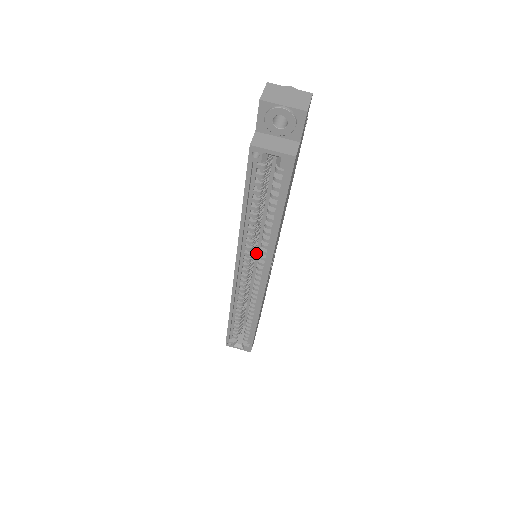
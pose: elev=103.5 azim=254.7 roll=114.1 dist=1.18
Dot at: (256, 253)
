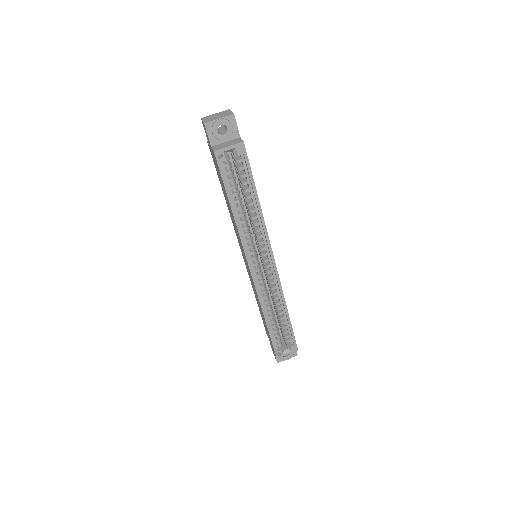
Dot at: occluded
